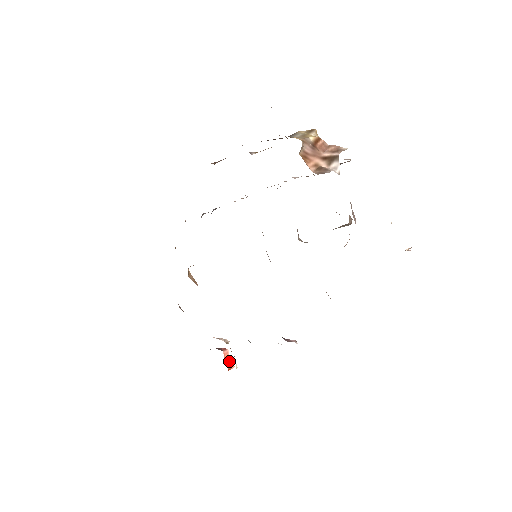
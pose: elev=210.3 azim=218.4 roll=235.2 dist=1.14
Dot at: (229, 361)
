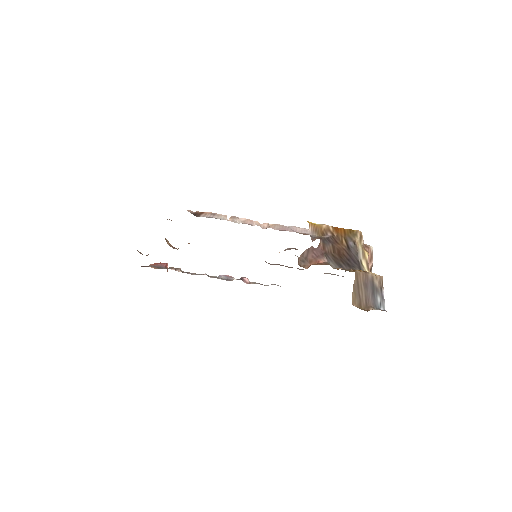
Dot at: occluded
